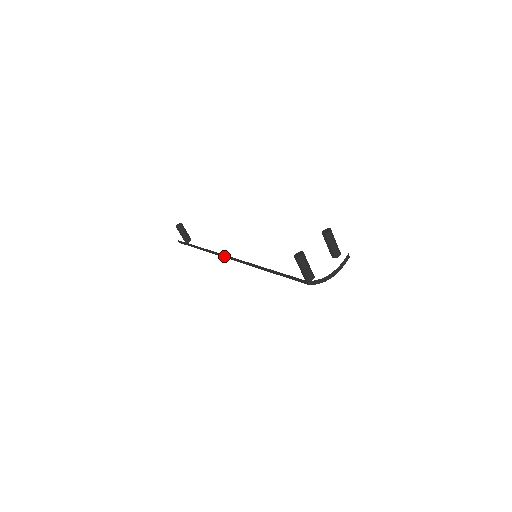
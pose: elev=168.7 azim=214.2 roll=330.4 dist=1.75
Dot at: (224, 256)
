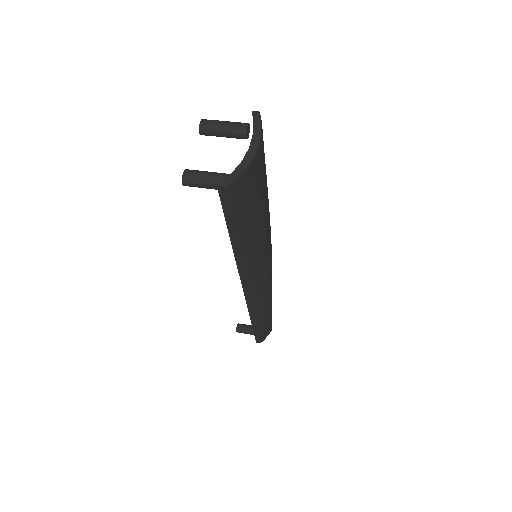
Dot at: (247, 297)
